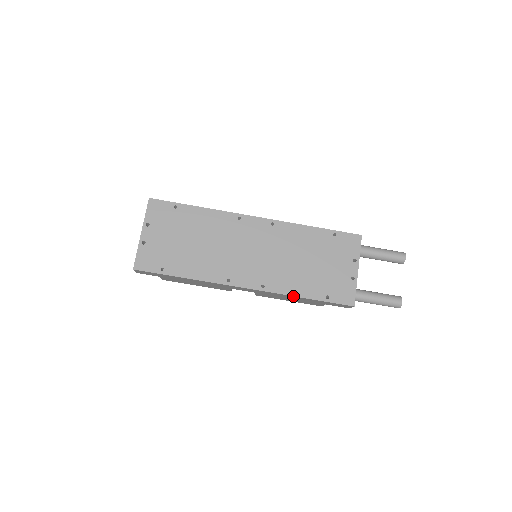
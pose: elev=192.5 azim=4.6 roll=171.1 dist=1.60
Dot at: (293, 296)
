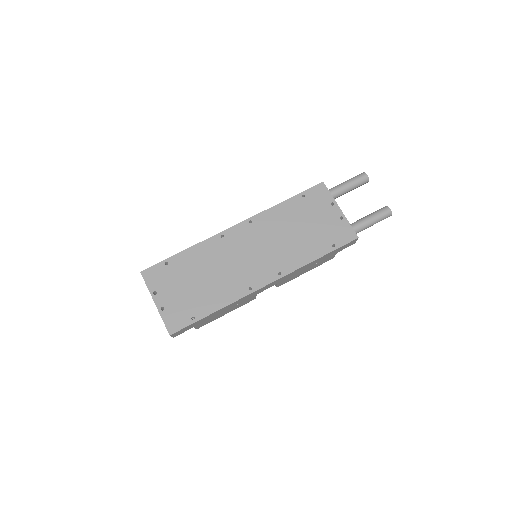
Dot at: (308, 264)
